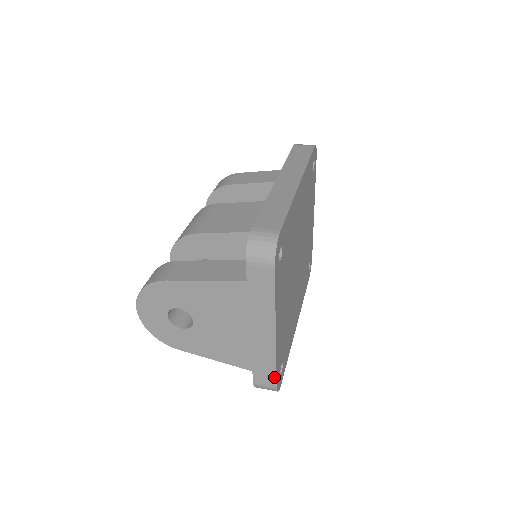
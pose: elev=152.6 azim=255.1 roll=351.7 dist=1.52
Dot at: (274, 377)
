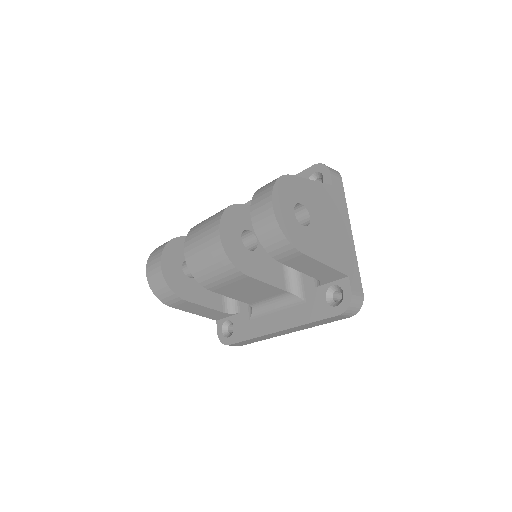
Dot at: (360, 281)
